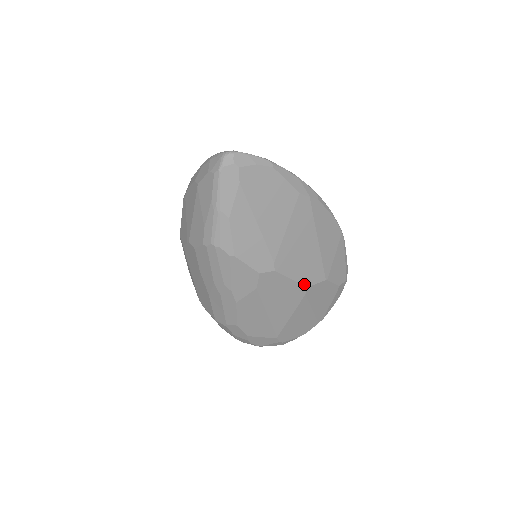
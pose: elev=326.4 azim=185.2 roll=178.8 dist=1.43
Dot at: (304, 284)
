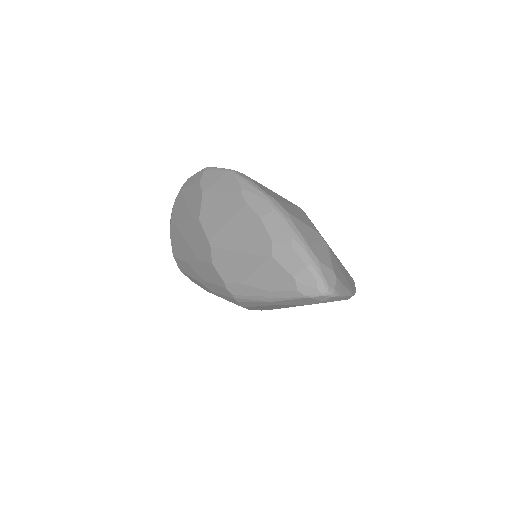
Dot at: occluded
